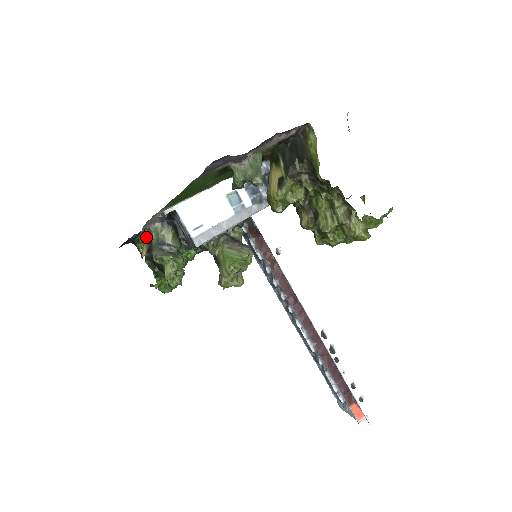
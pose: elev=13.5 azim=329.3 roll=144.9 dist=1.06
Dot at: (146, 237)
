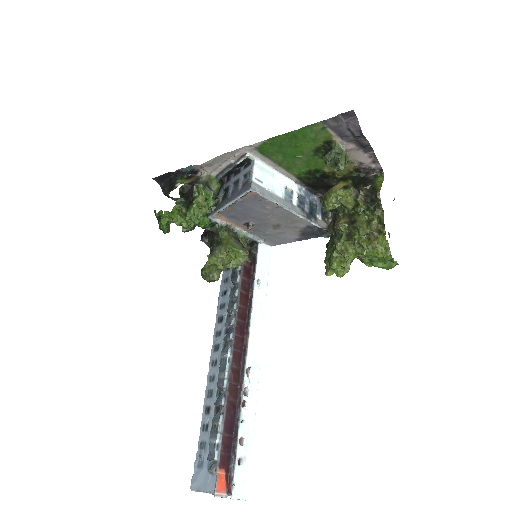
Dot at: (193, 178)
